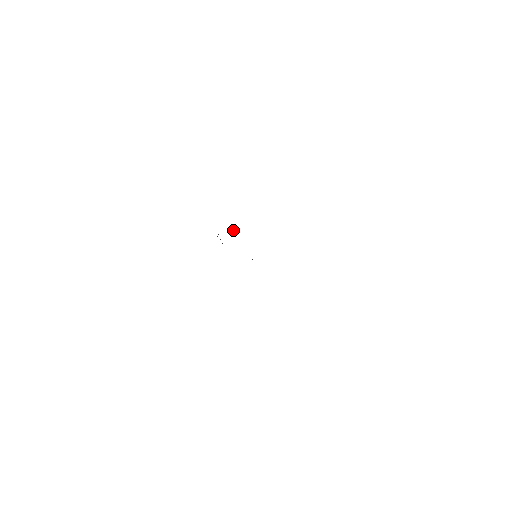
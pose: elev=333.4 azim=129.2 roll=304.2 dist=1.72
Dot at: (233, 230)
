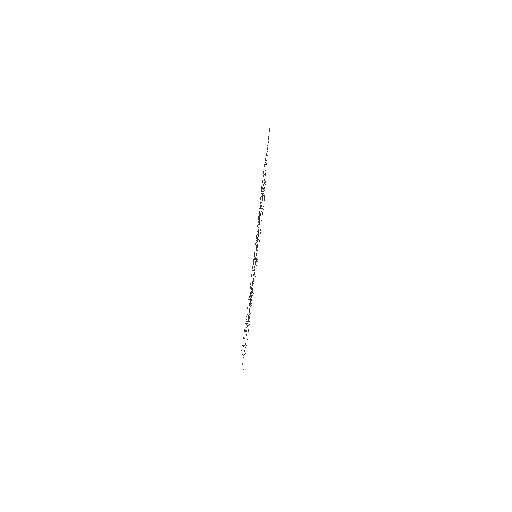
Dot at: (250, 306)
